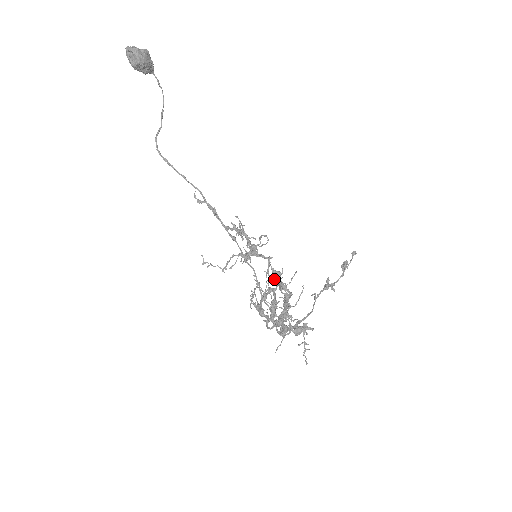
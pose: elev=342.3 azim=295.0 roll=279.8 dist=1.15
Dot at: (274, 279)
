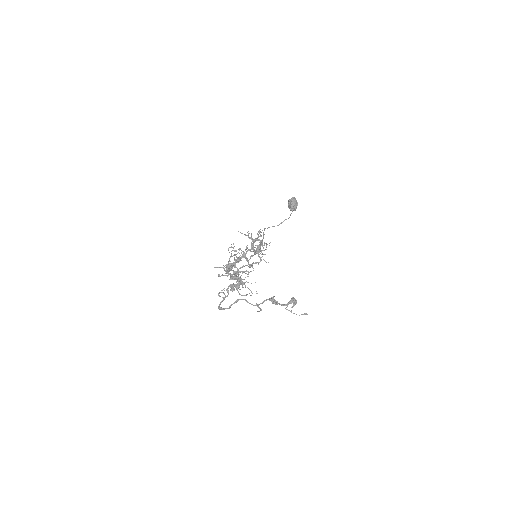
Dot at: (252, 265)
